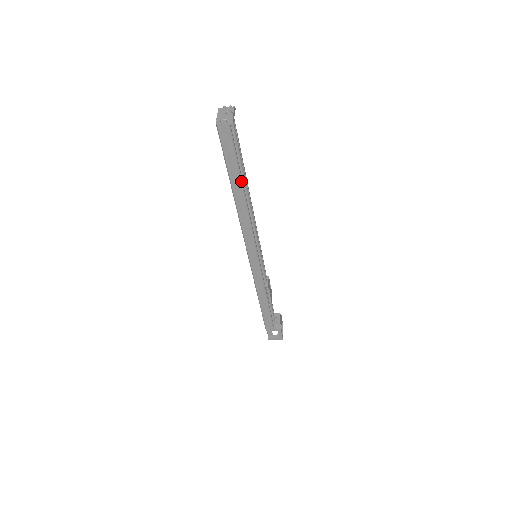
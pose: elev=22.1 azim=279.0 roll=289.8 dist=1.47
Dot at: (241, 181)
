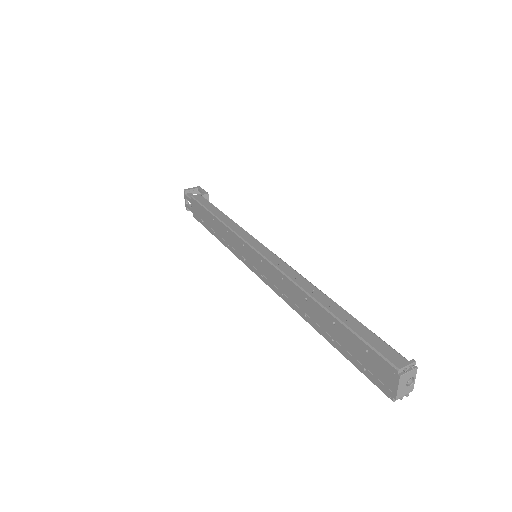
Dot at: occluded
